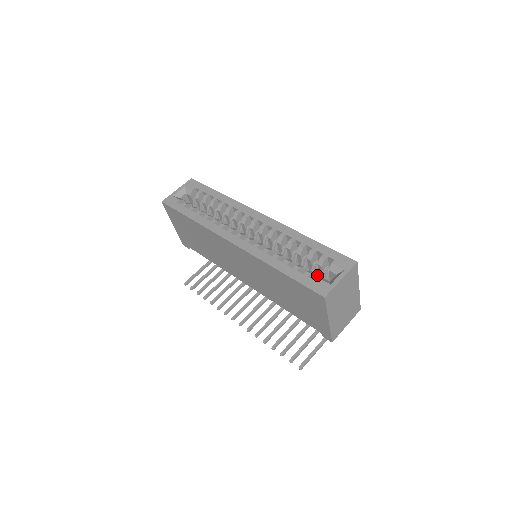
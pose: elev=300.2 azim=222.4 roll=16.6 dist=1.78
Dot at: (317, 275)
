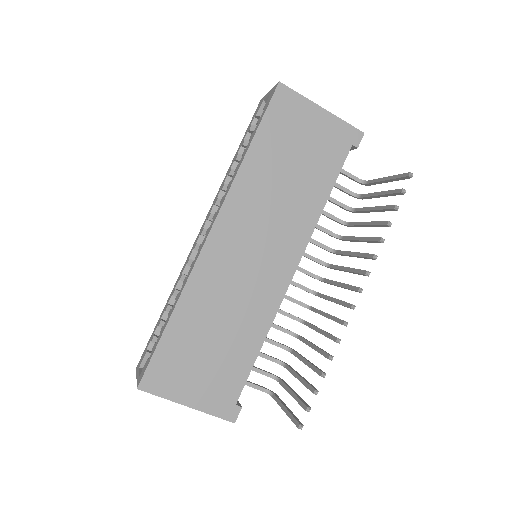
Dot at: occluded
